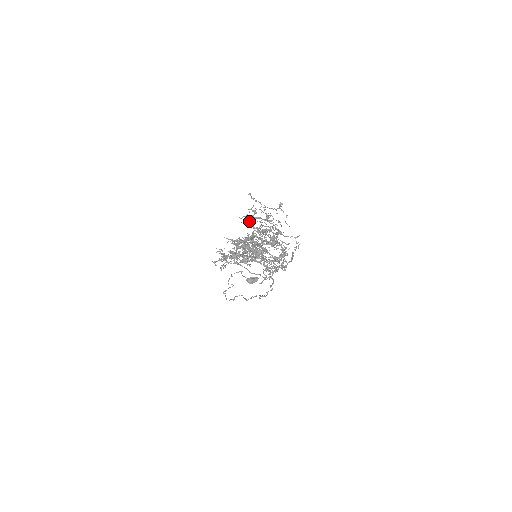
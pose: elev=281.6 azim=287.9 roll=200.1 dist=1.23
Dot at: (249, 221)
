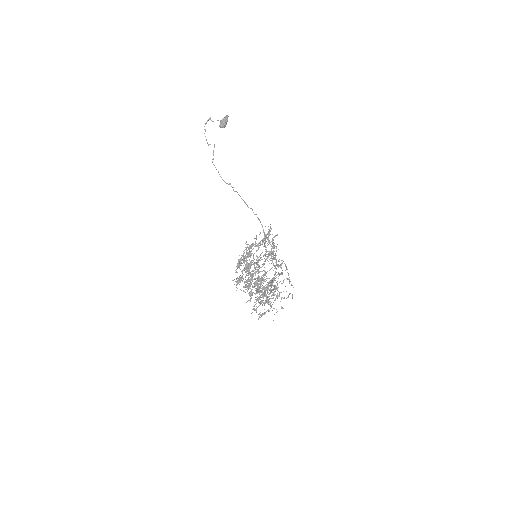
Dot at: occluded
